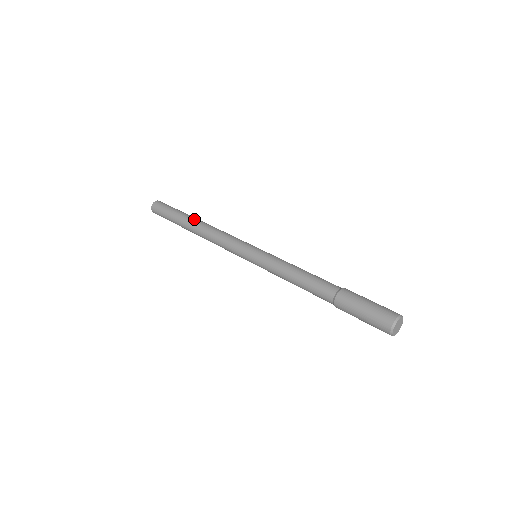
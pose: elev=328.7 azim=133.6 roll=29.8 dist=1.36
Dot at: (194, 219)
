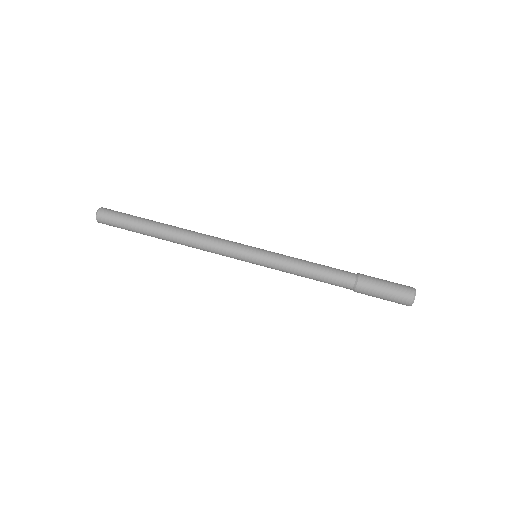
Dot at: (165, 227)
